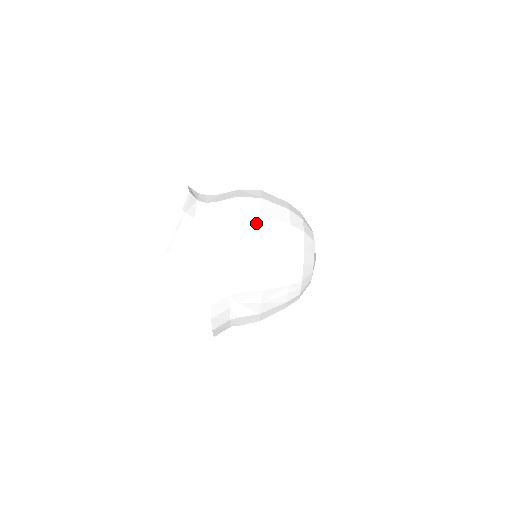
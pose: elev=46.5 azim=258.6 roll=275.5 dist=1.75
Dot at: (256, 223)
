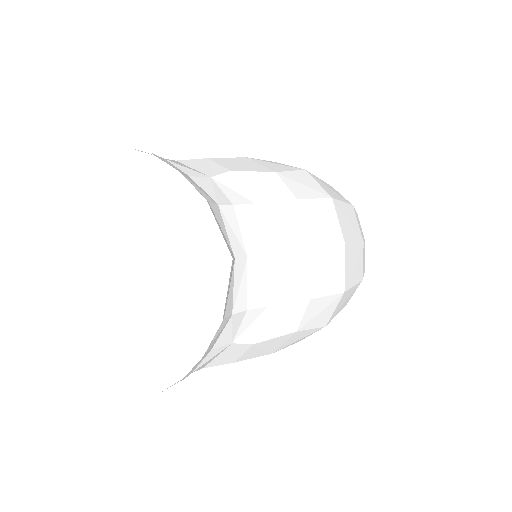
Dot at: (331, 305)
